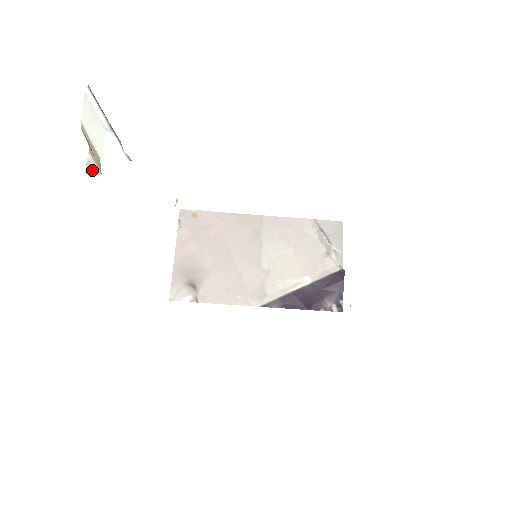
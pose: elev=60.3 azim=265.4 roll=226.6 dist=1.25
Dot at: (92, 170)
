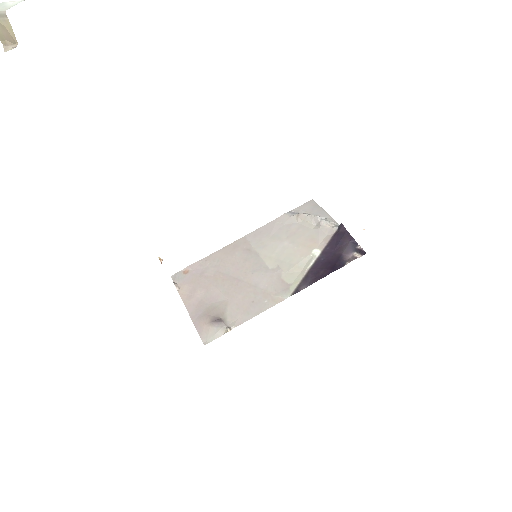
Dot at: (10, 49)
